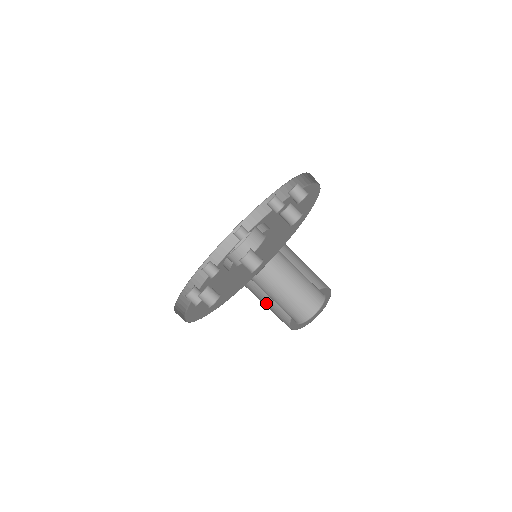
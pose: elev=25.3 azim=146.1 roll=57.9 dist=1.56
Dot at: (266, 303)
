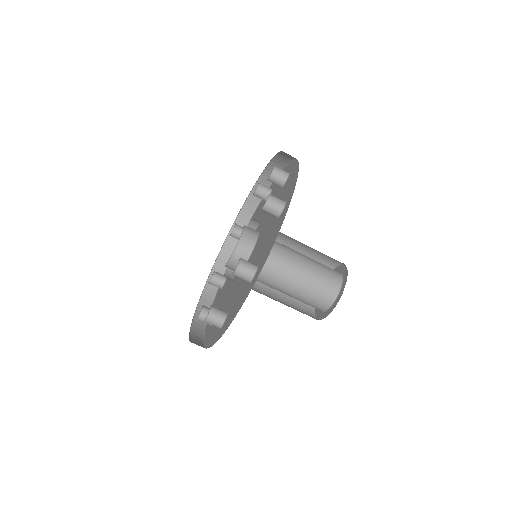
Dot at: (283, 300)
